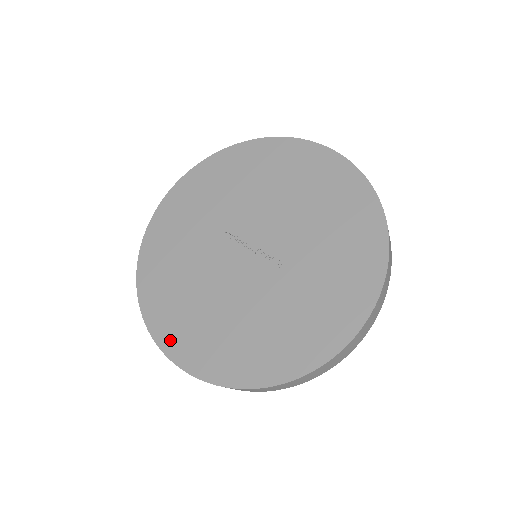
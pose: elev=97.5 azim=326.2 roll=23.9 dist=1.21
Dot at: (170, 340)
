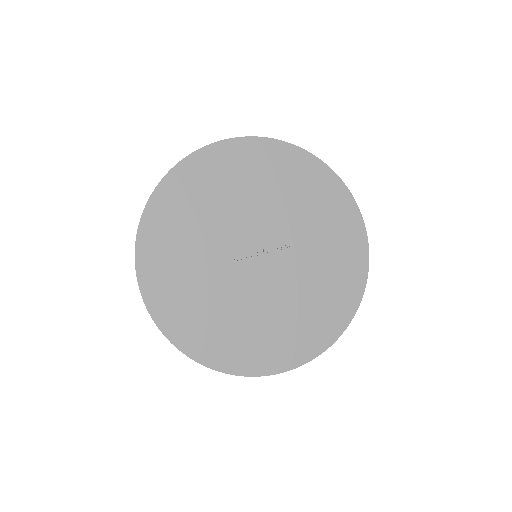
Dot at: (268, 363)
